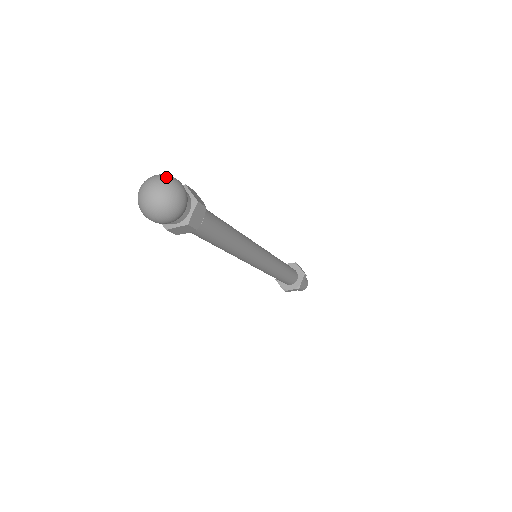
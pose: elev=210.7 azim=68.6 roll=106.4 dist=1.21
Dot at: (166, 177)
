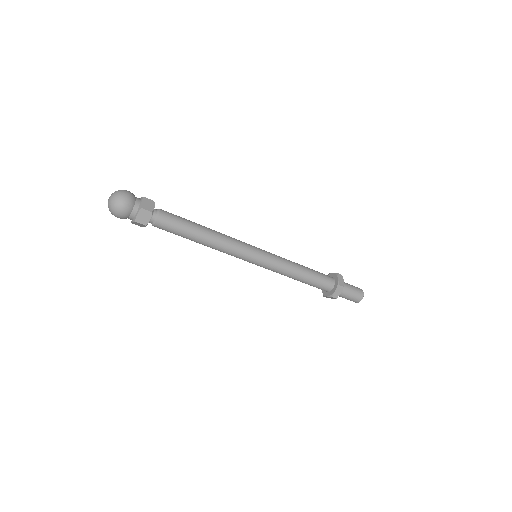
Dot at: occluded
